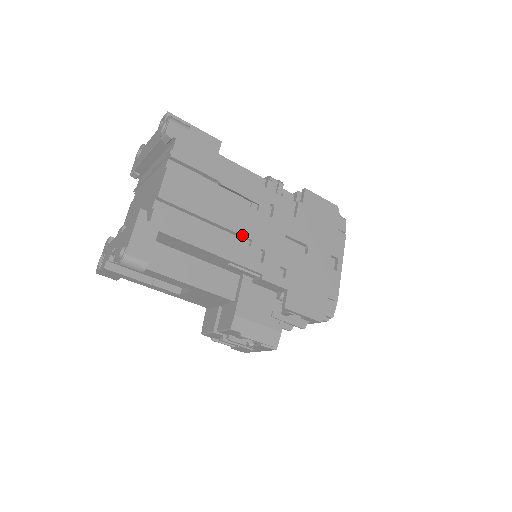
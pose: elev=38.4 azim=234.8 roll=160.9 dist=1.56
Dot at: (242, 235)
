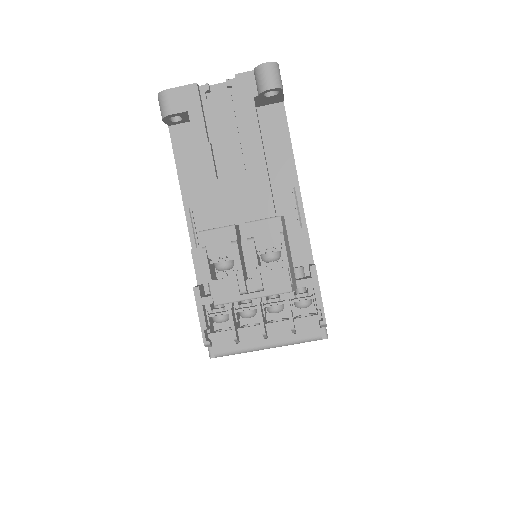
Dot at: occluded
